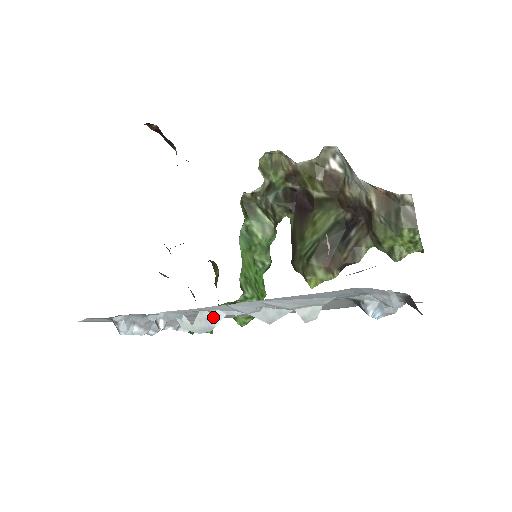
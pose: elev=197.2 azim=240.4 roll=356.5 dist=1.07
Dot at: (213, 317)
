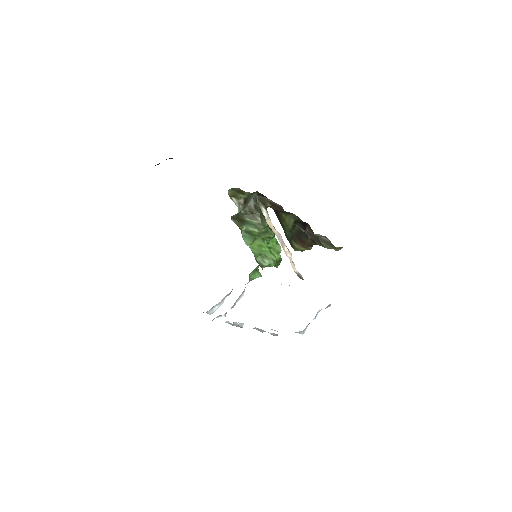
Dot at: (239, 324)
